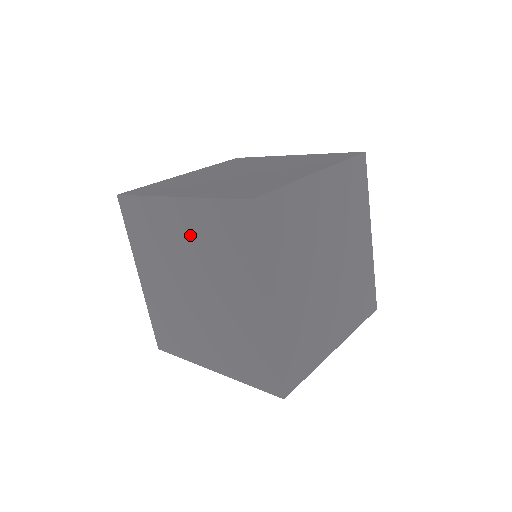
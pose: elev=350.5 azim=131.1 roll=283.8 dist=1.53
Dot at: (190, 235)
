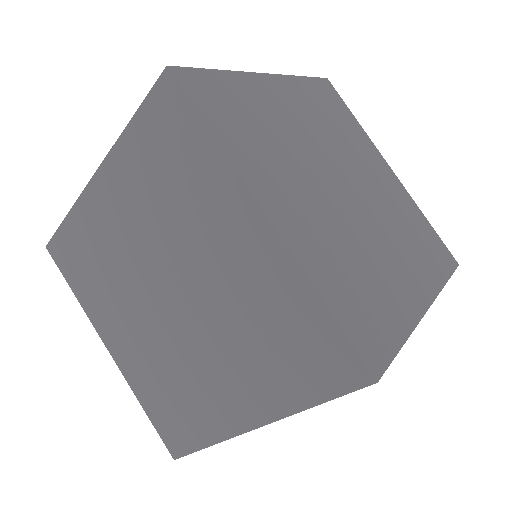
Dot at: occluded
